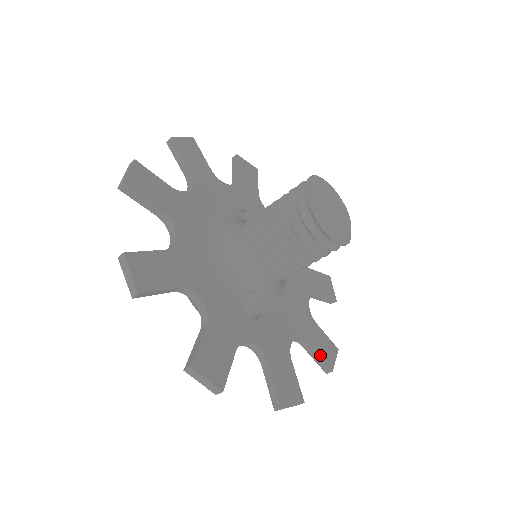
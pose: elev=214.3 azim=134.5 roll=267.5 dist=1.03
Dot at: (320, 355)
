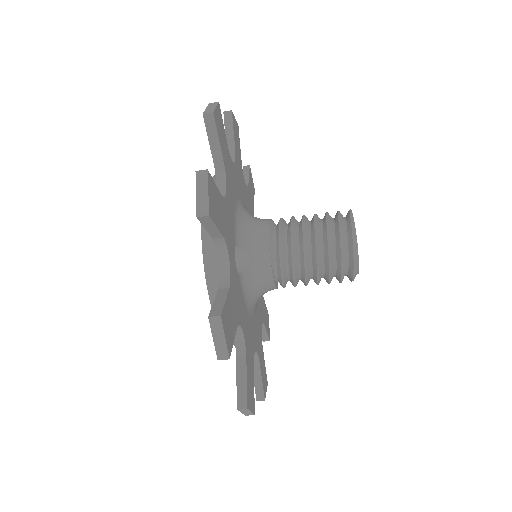
Dot at: (247, 380)
